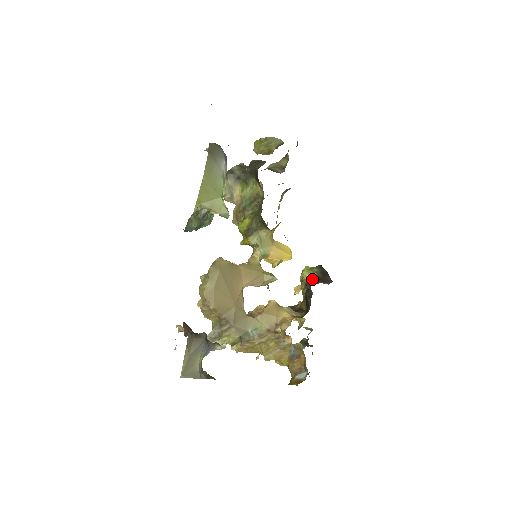
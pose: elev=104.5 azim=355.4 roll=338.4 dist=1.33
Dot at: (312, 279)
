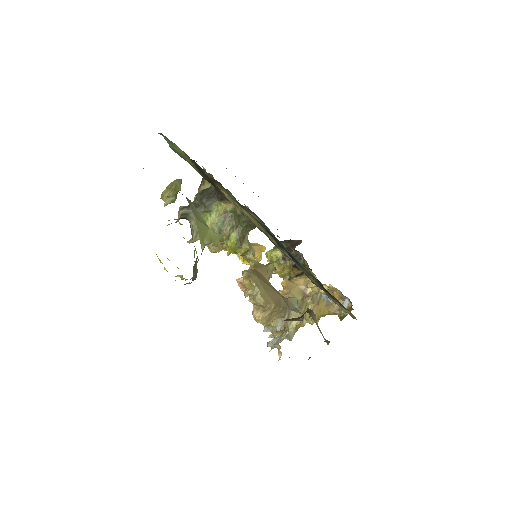
Dot at: occluded
